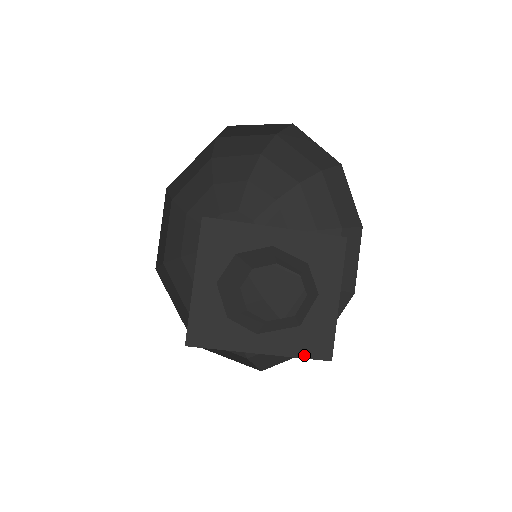
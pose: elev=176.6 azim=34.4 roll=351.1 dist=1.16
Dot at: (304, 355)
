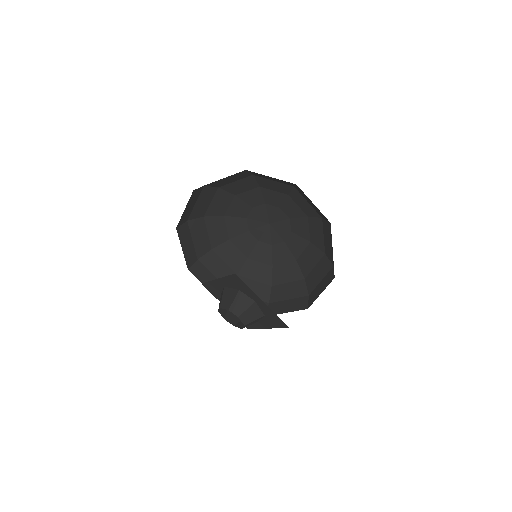
Dot at: (278, 327)
